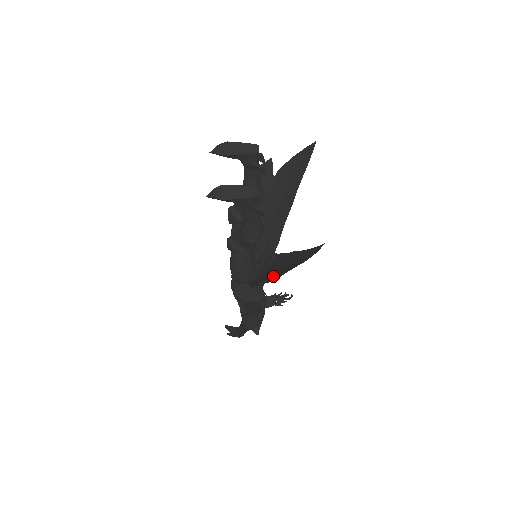
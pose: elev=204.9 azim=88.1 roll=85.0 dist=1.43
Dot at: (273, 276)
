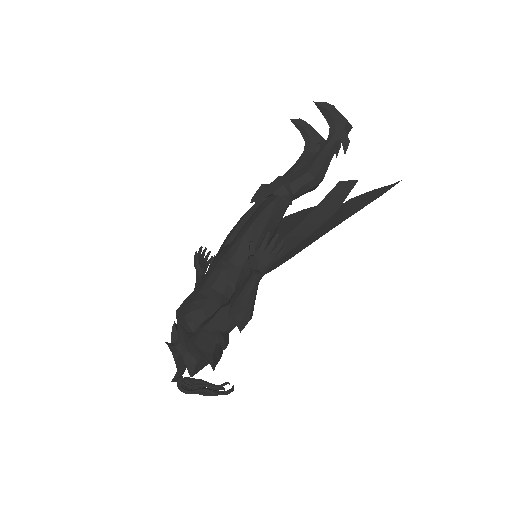
Dot at: (322, 222)
